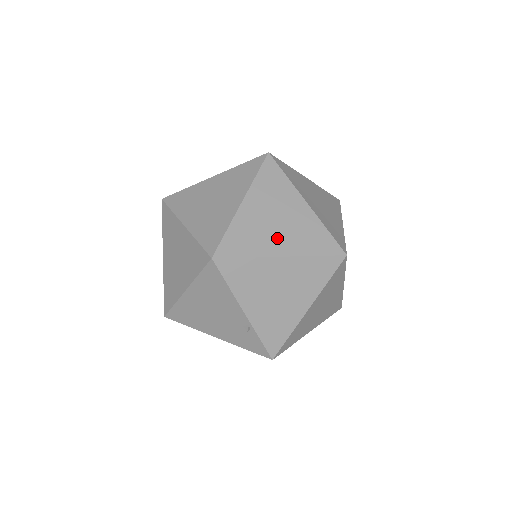
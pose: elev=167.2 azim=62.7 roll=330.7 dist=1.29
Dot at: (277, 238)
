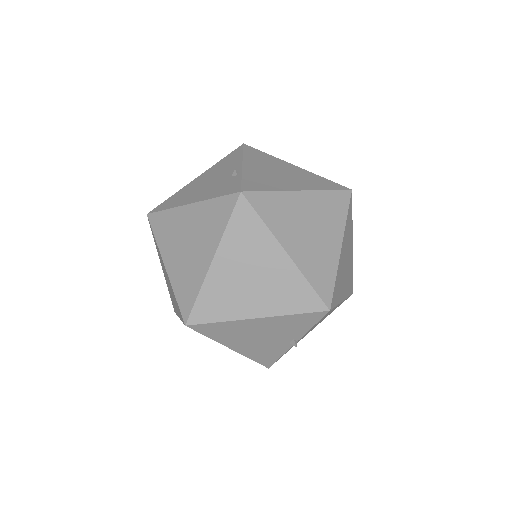
Dot at: occluded
